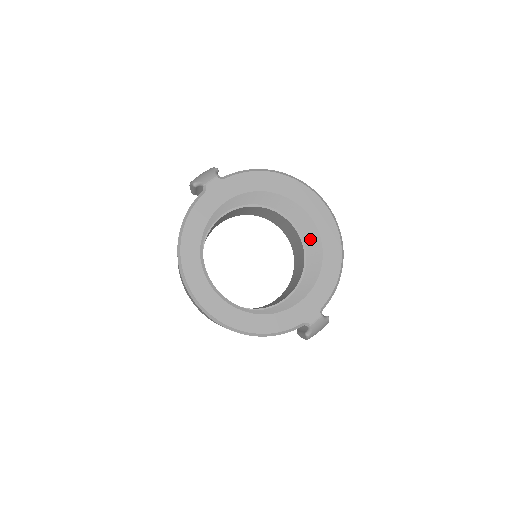
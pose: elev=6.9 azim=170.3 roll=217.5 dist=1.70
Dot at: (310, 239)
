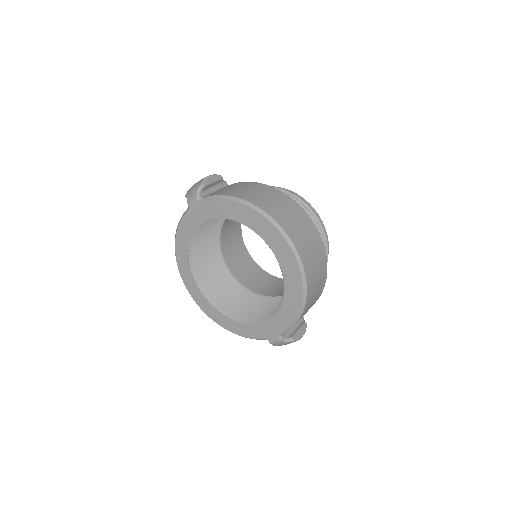
Dot at: occluded
